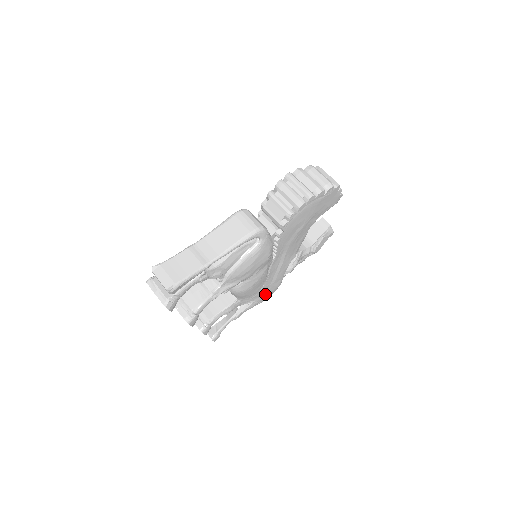
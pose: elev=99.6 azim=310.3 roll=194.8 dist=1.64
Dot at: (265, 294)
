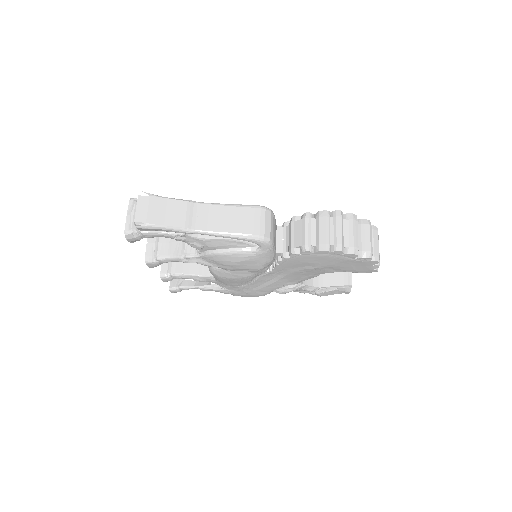
Dot at: (243, 292)
